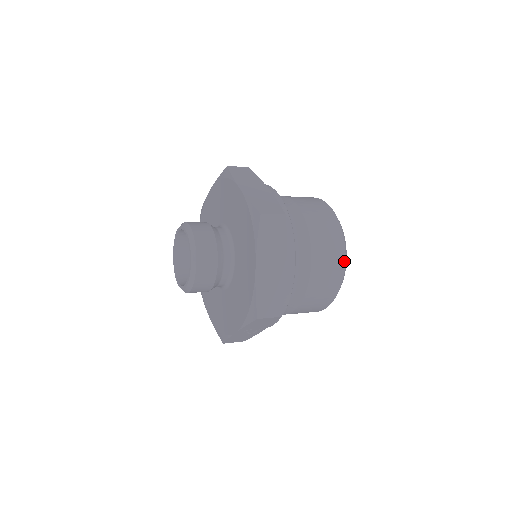
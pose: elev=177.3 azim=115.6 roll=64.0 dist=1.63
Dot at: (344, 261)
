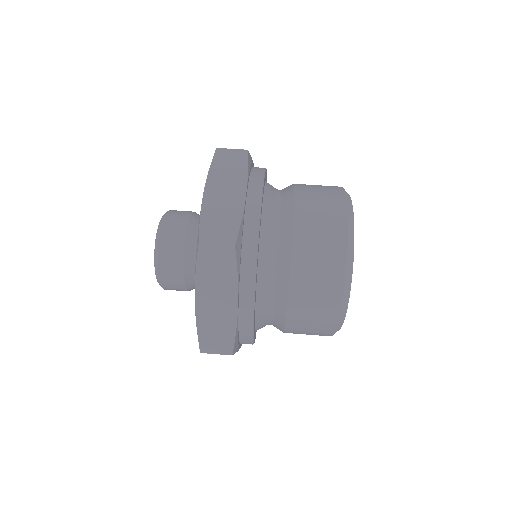
Dot at: (341, 299)
